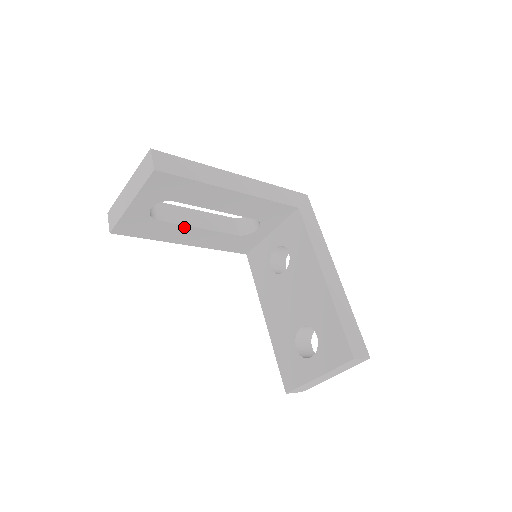
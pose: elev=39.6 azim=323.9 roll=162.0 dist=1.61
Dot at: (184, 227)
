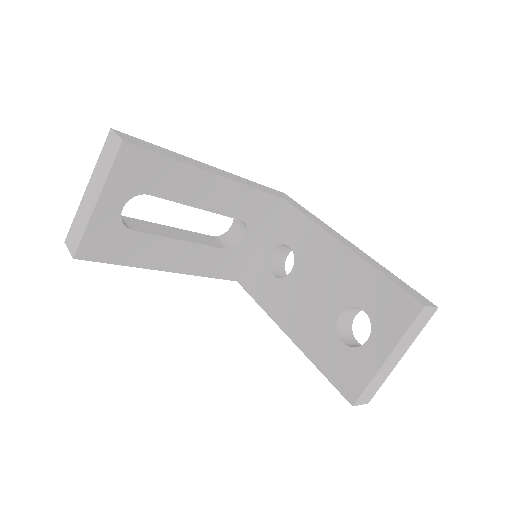
Dot at: (164, 240)
